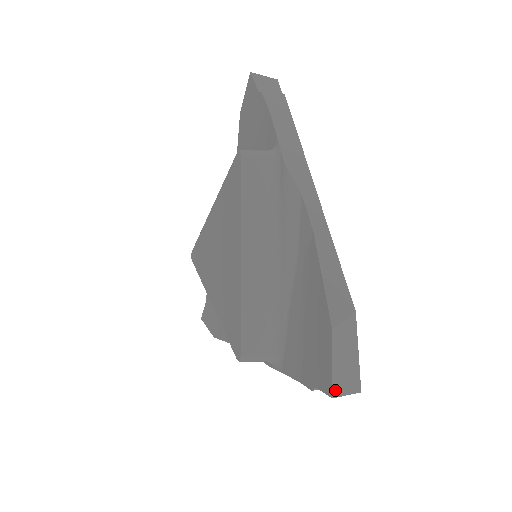
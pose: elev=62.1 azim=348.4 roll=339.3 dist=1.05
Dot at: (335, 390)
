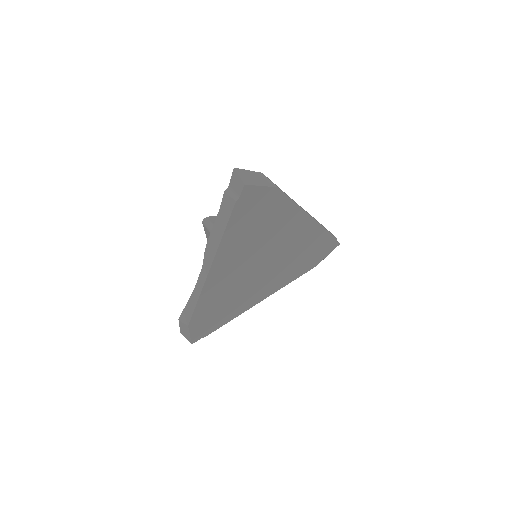
Dot at: (238, 170)
